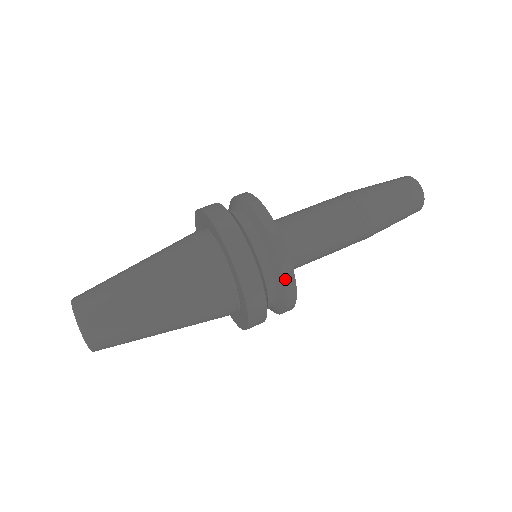
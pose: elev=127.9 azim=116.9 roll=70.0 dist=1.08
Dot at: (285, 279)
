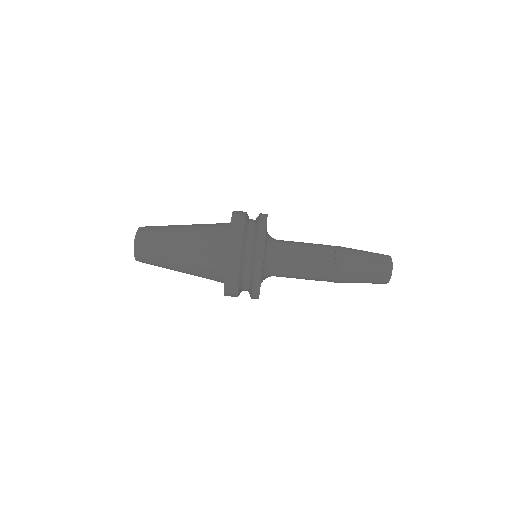
Dot at: (255, 275)
